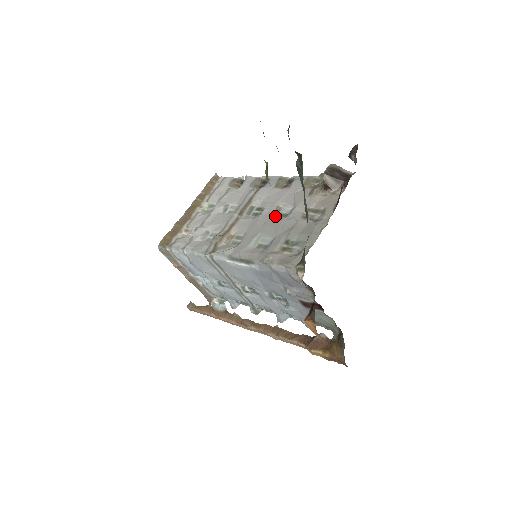
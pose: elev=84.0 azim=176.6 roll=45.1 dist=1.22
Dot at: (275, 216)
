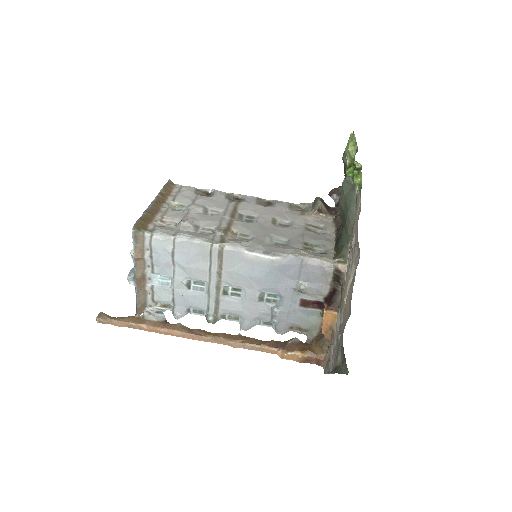
Dot at: (275, 224)
